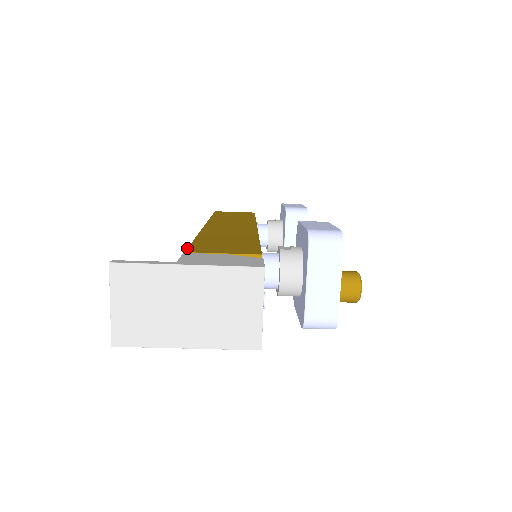
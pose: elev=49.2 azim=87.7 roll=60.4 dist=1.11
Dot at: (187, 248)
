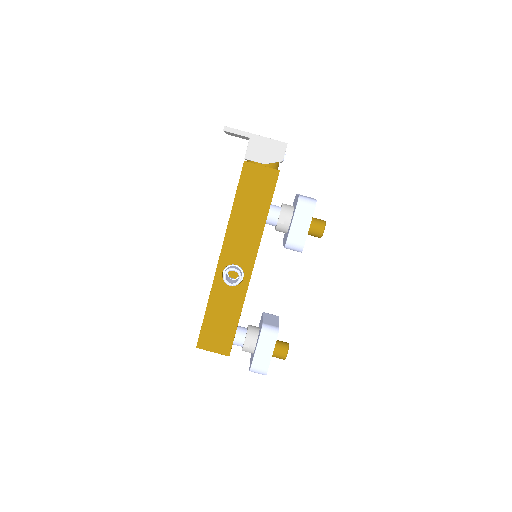
Dot at: occluded
